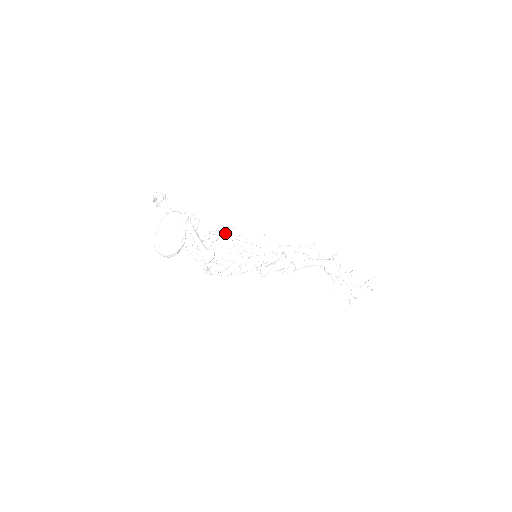
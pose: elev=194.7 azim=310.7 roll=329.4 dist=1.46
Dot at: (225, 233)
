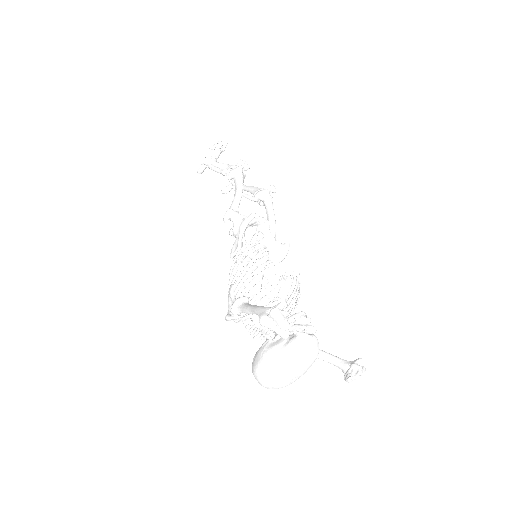
Dot at: occluded
